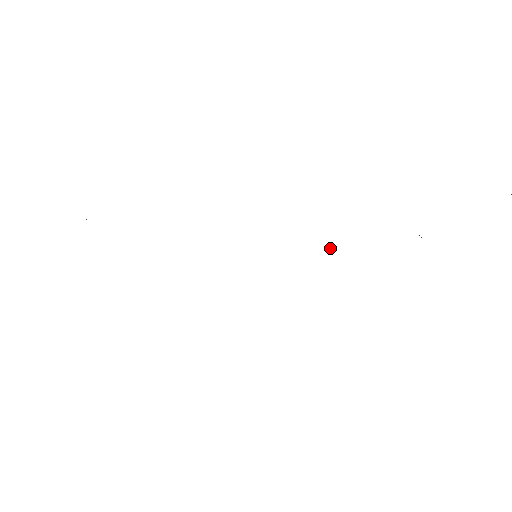
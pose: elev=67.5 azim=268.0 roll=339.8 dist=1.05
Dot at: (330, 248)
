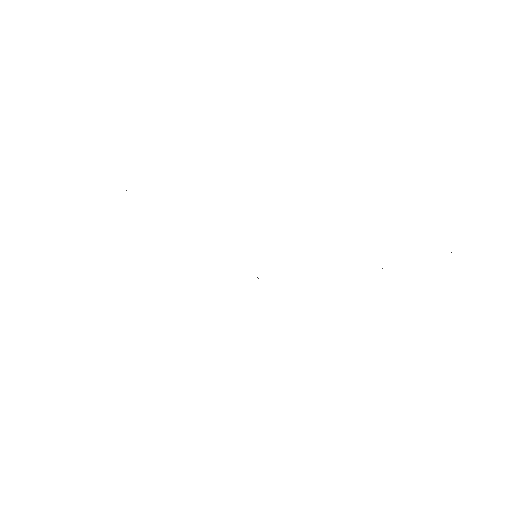
Dot at: occluded
